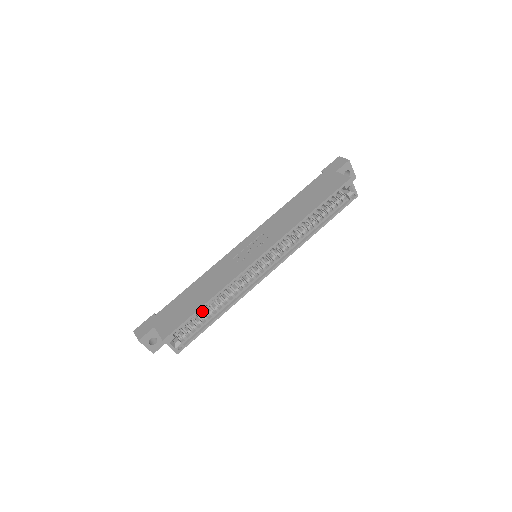
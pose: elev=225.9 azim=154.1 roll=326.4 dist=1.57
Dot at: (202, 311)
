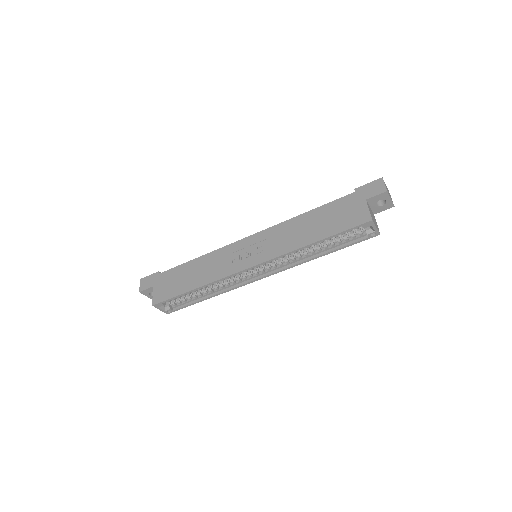
Dot at: occluded
